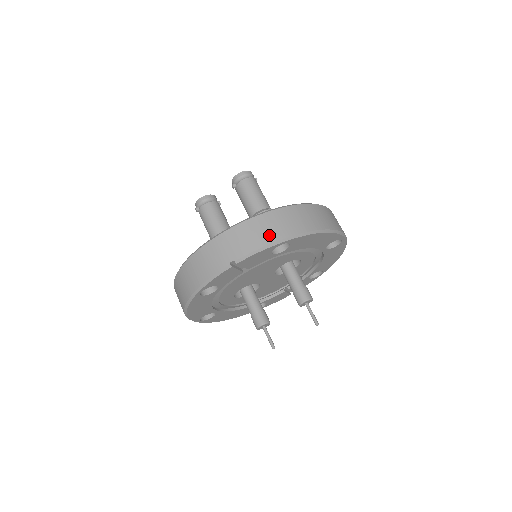
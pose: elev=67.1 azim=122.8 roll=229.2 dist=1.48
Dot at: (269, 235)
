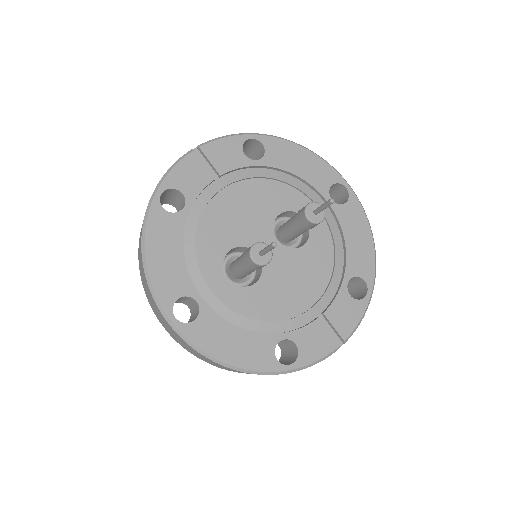
Dot at: occluded
